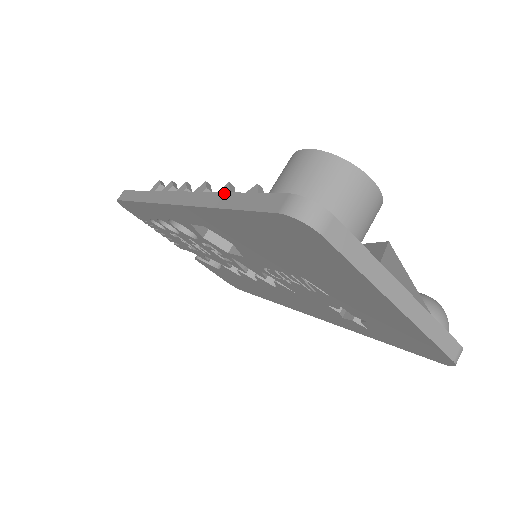
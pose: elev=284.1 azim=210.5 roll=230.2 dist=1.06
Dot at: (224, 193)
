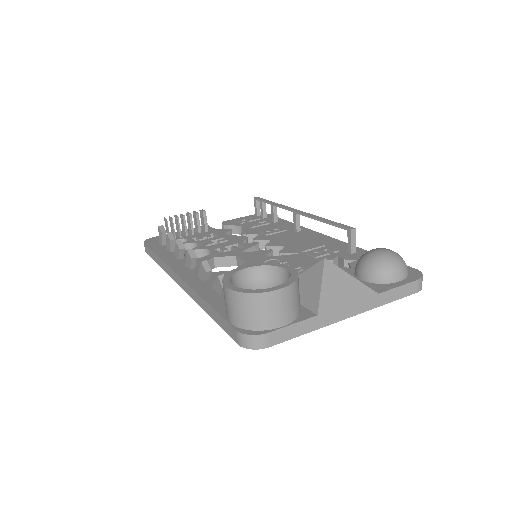
Dot at: (203, 301)
